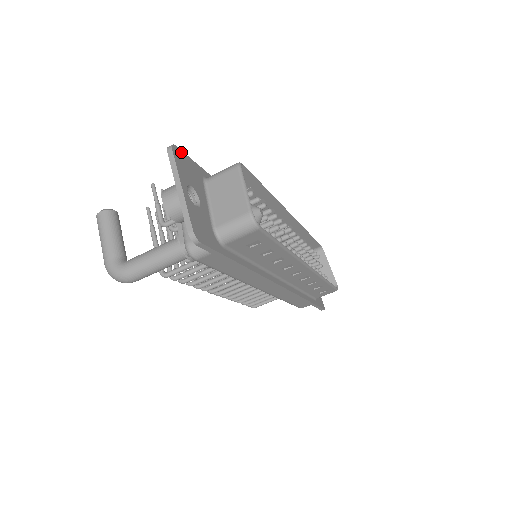
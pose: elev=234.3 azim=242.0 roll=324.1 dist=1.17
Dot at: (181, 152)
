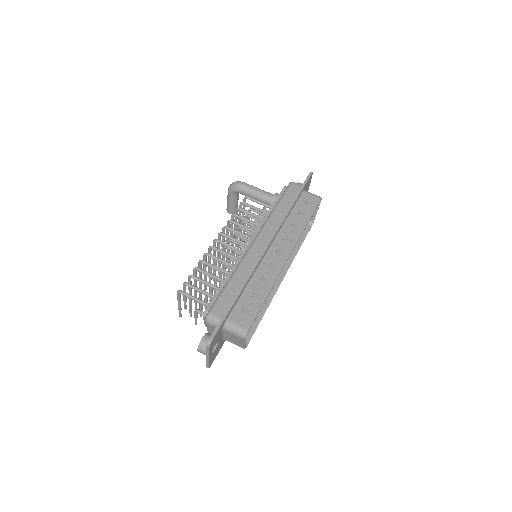
Dot at: occluded
